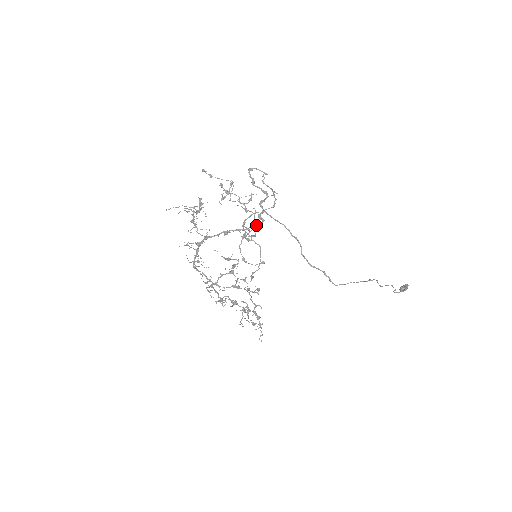
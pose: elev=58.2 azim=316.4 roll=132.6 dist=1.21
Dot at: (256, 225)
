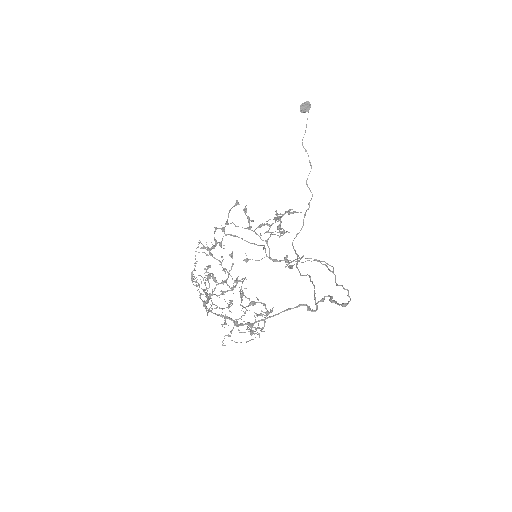
Dot at: occluded
